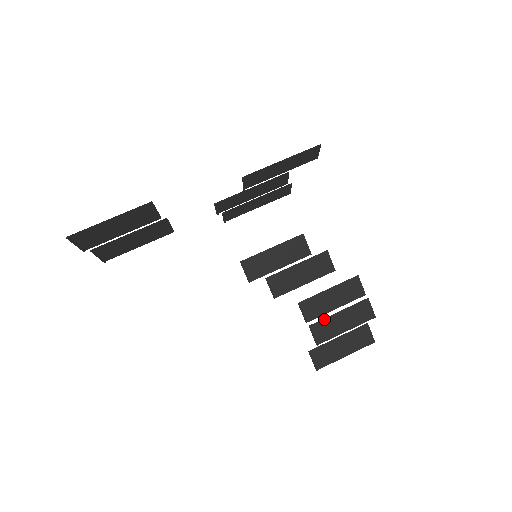
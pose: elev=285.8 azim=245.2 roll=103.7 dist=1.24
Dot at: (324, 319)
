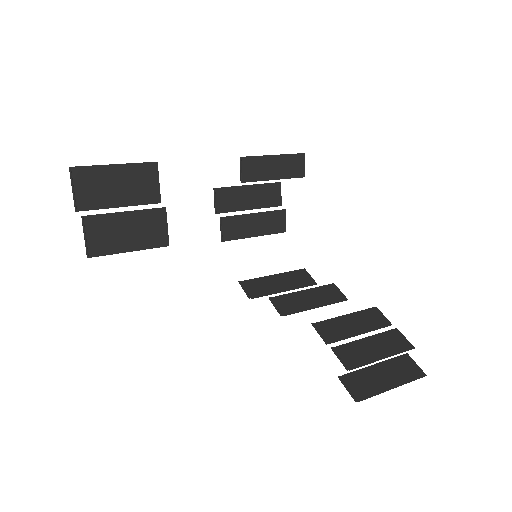
Dot at: (349, 343)
